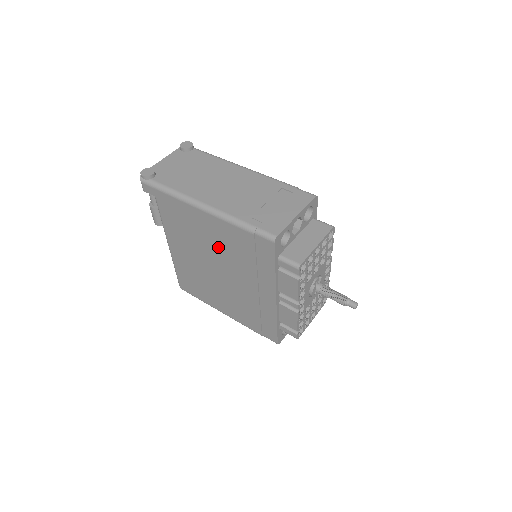
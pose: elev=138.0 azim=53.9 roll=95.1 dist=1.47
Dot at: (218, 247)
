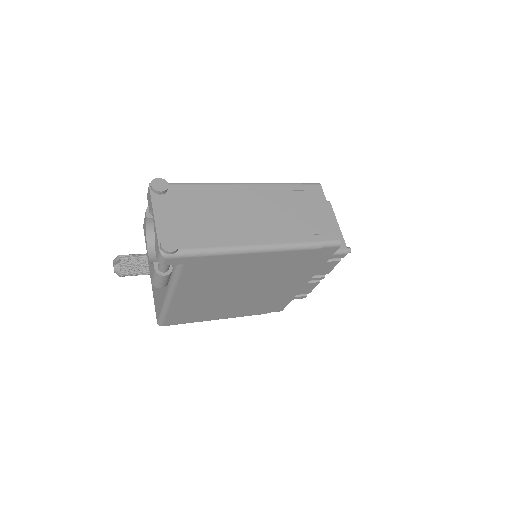
Dot at: (260, 273)
